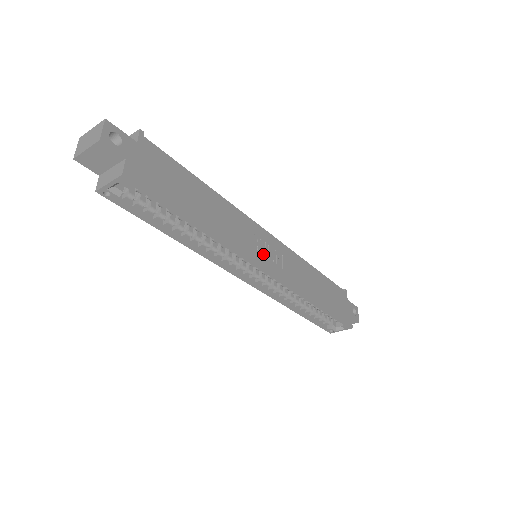
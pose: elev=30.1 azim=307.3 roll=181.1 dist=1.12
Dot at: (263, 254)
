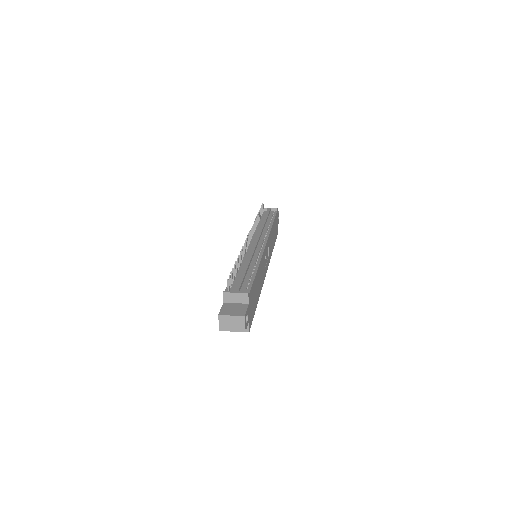
Dot at: (265, 263)
